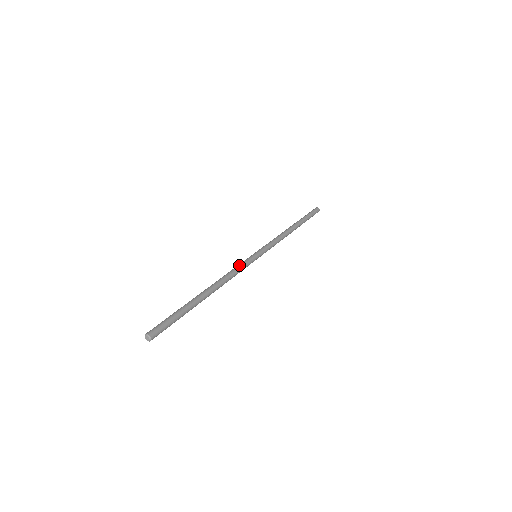
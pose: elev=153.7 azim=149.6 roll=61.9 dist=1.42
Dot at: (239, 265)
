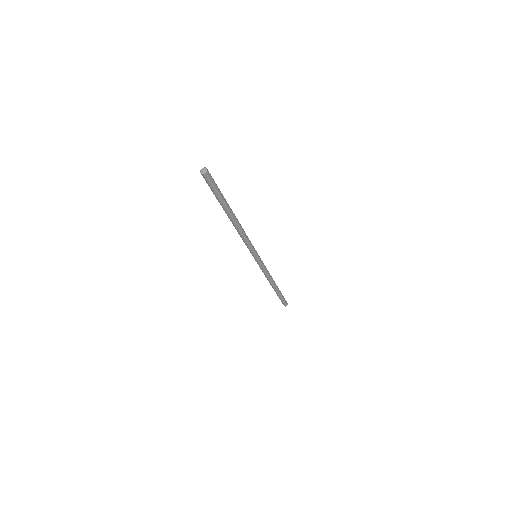
Dot at: occluded
